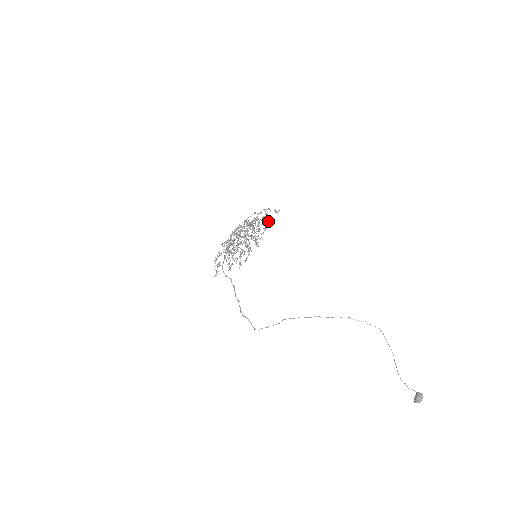
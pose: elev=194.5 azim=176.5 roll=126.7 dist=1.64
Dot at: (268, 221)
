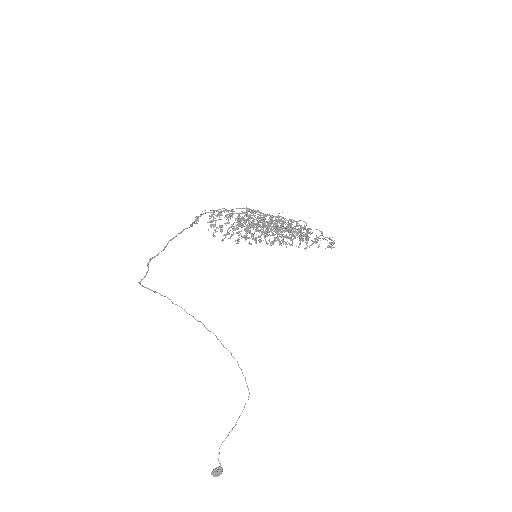
Dot at: occluded
